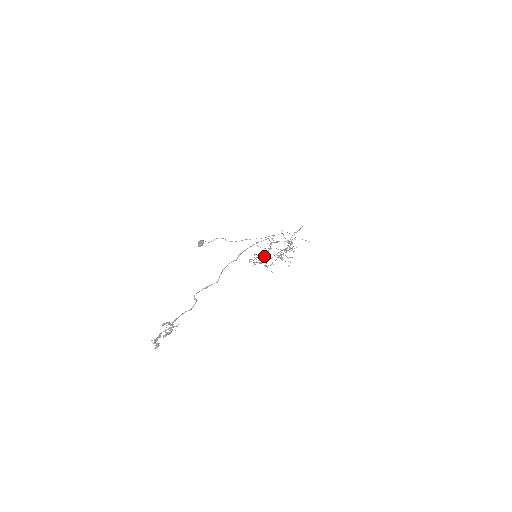
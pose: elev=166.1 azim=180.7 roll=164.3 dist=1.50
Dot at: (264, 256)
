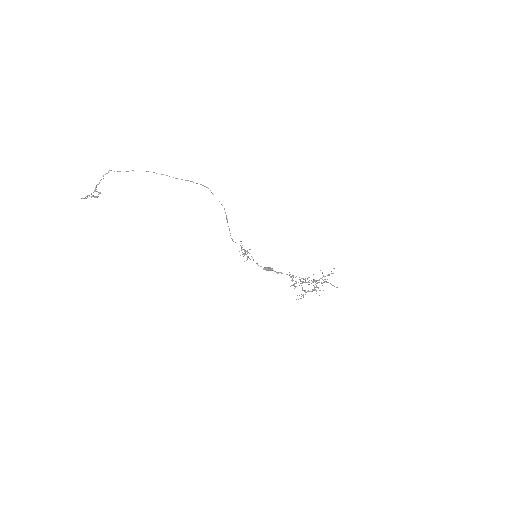
Dot at: occluded
